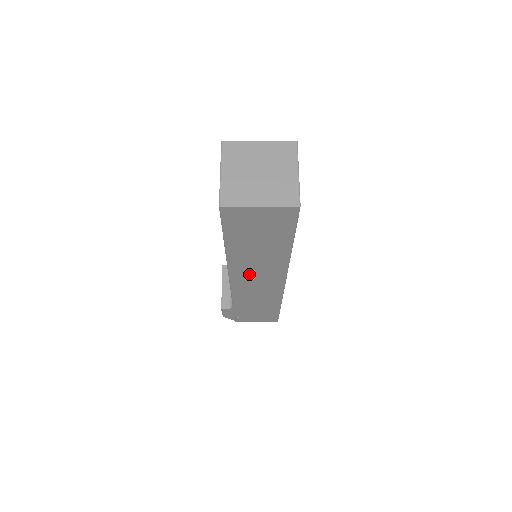
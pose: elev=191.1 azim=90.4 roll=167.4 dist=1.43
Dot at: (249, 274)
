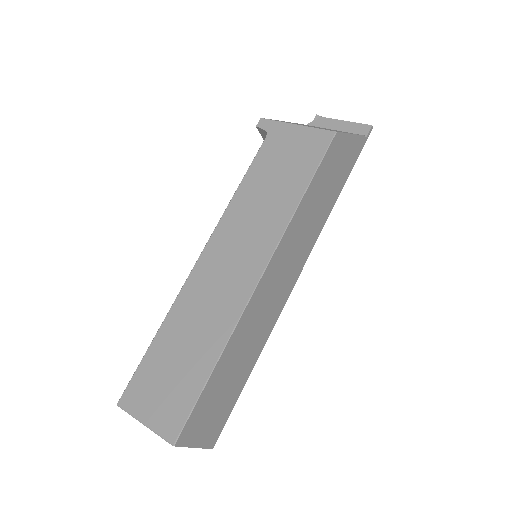
Dot at: occluded
